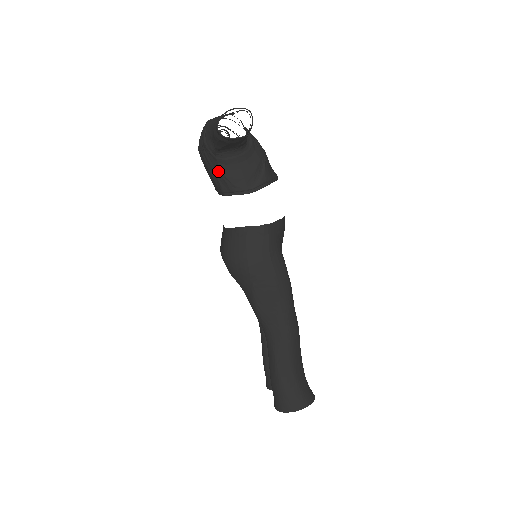
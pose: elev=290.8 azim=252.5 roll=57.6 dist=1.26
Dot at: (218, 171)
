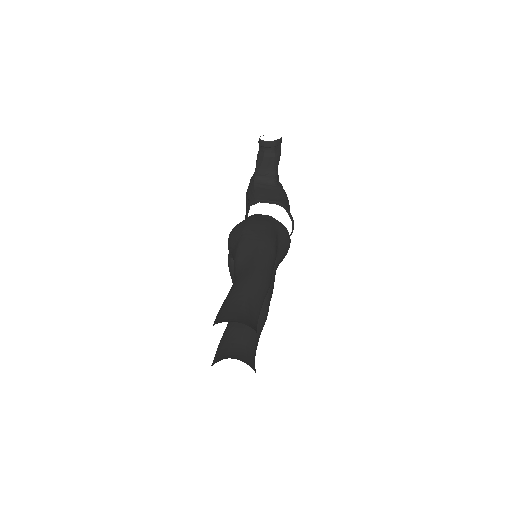
Dot at: (252, 192)
